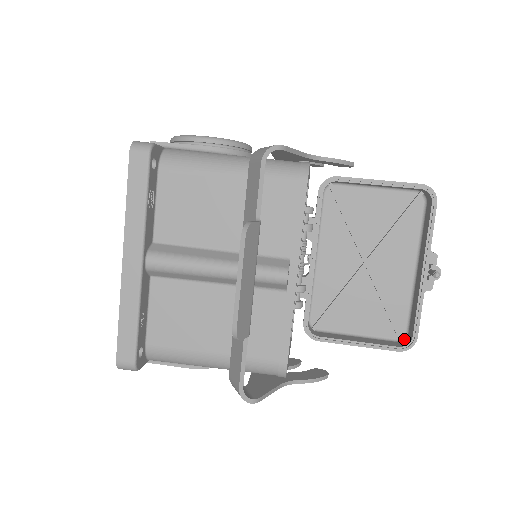
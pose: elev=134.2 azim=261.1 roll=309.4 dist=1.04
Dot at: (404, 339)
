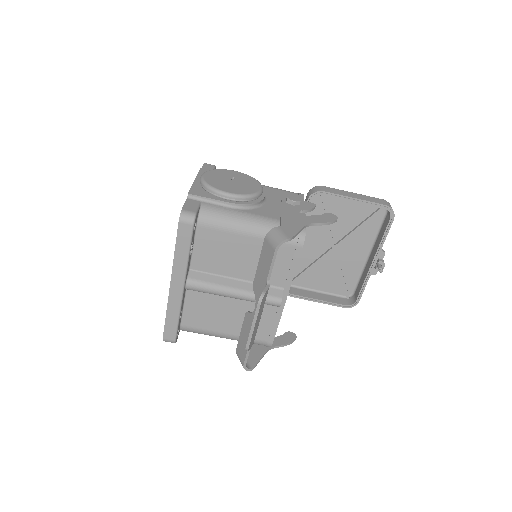
Dot at: (350, 297)
